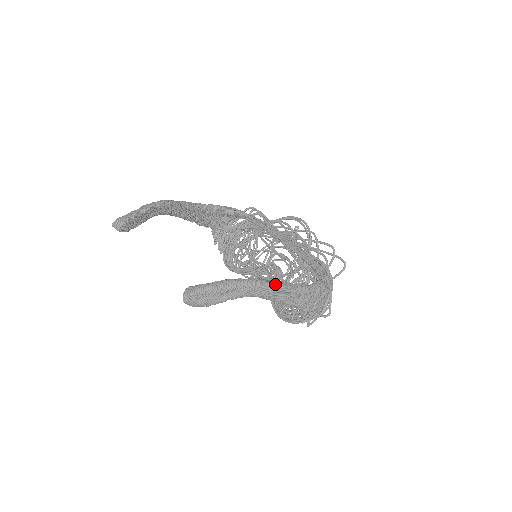
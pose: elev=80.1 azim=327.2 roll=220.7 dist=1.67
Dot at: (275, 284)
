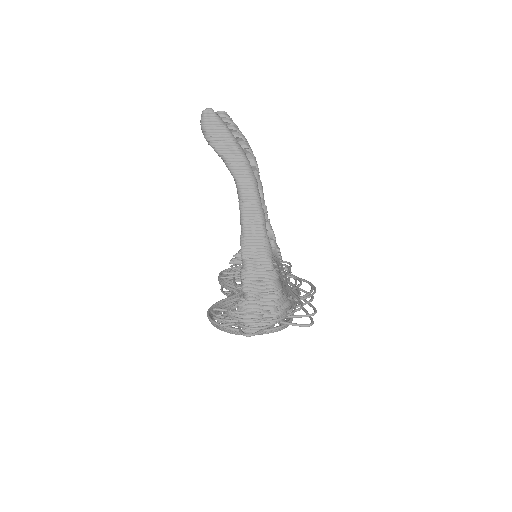
Dot at: (261, 204)
